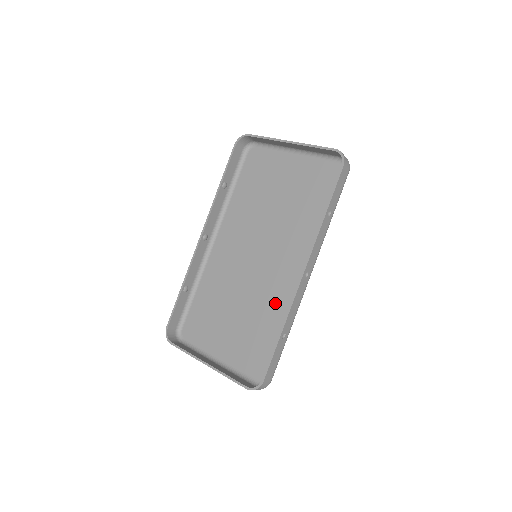
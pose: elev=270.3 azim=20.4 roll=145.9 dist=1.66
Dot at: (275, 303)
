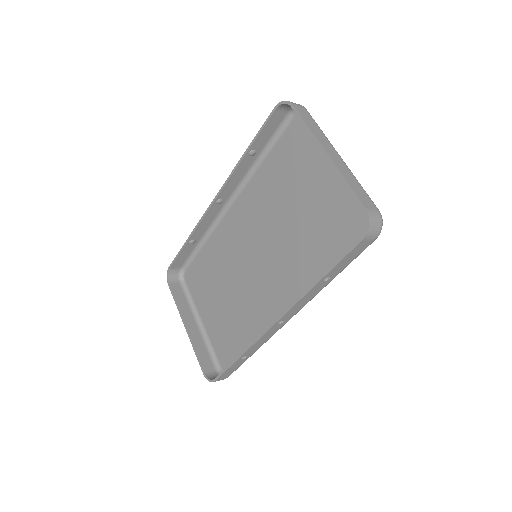
Dot at: (255, 316)
